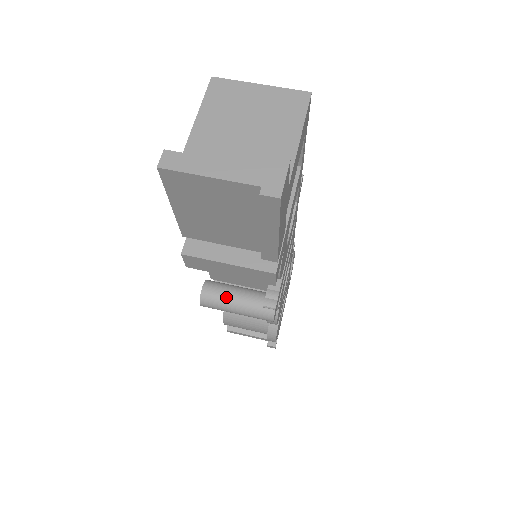
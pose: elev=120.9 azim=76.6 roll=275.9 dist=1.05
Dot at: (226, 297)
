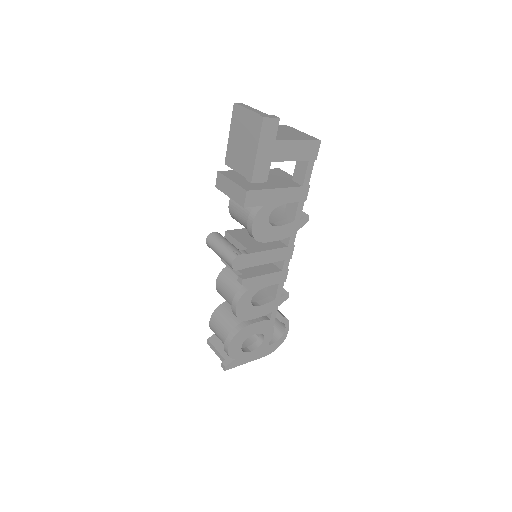
Dot at: (221, 240)
